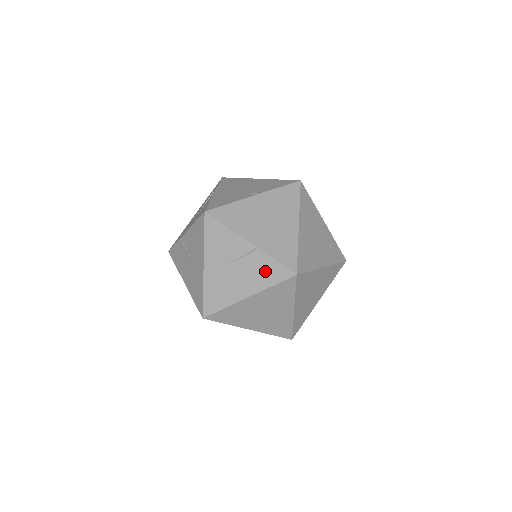
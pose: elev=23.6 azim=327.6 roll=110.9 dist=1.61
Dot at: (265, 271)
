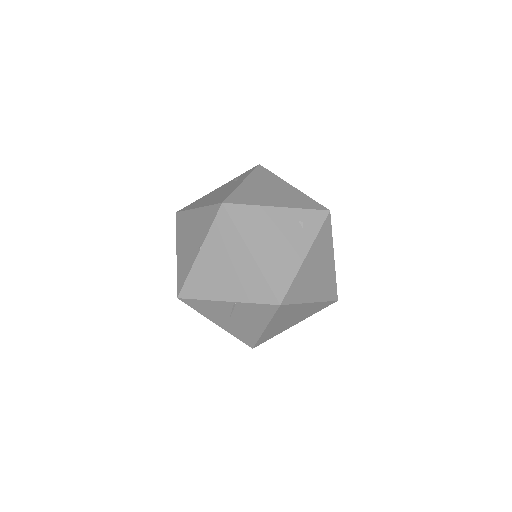
Dot at: (257, 312)
